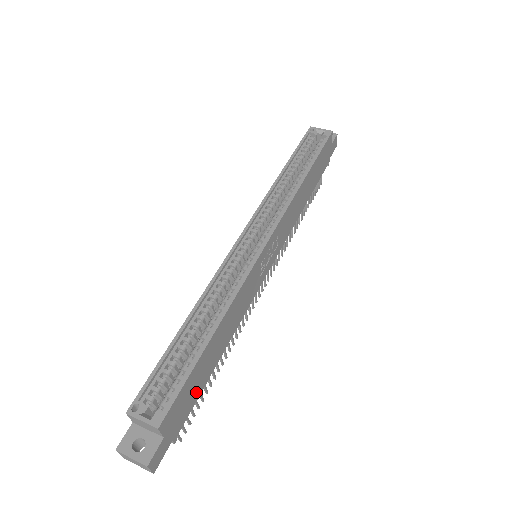
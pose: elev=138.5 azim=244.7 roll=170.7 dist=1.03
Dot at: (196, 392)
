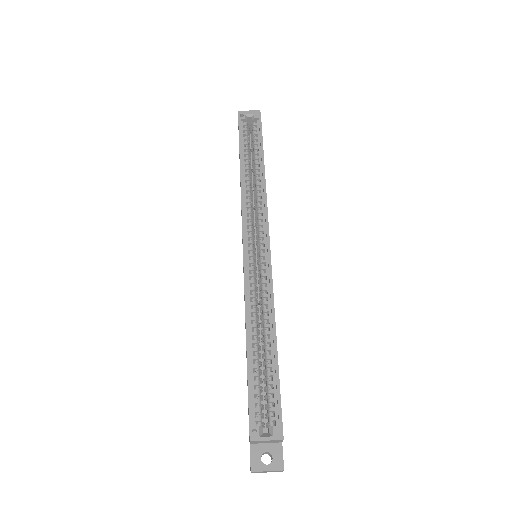
Dot at: occluded
